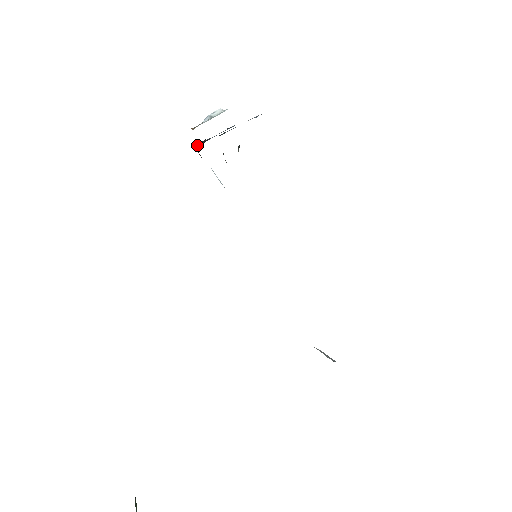
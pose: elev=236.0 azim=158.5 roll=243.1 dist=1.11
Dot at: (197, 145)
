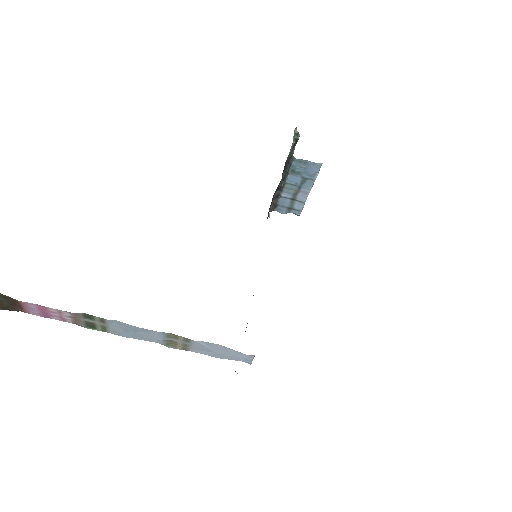
Dot at: (271, 210)
